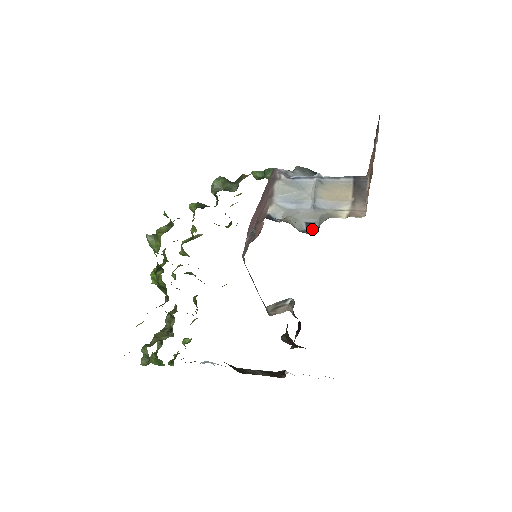
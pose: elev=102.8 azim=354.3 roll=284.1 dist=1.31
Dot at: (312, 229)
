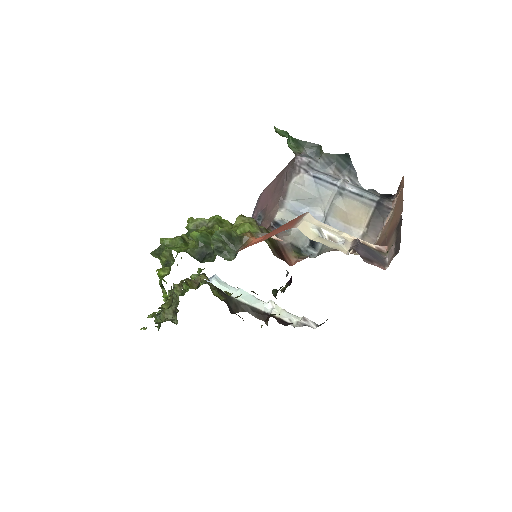
Dot at: (315, 246)
